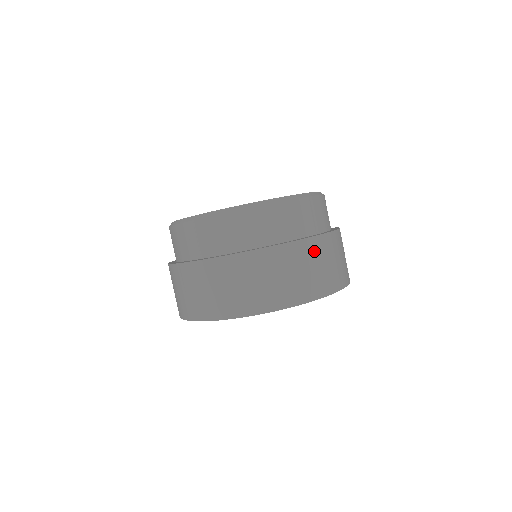
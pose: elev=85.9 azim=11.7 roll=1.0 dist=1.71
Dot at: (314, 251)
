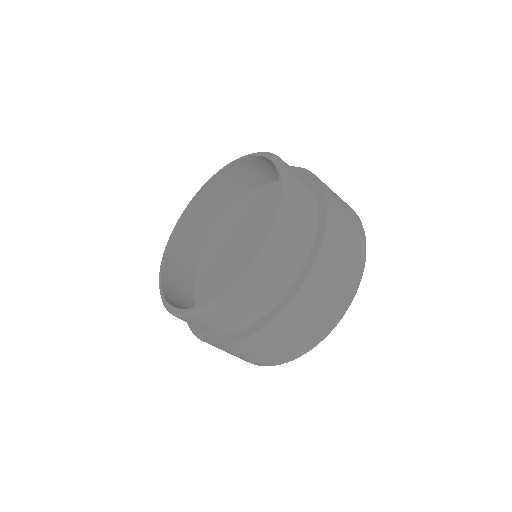
Dot at: (336, 213)
